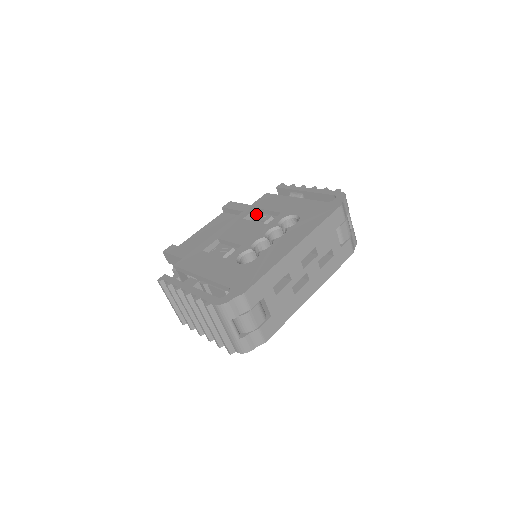
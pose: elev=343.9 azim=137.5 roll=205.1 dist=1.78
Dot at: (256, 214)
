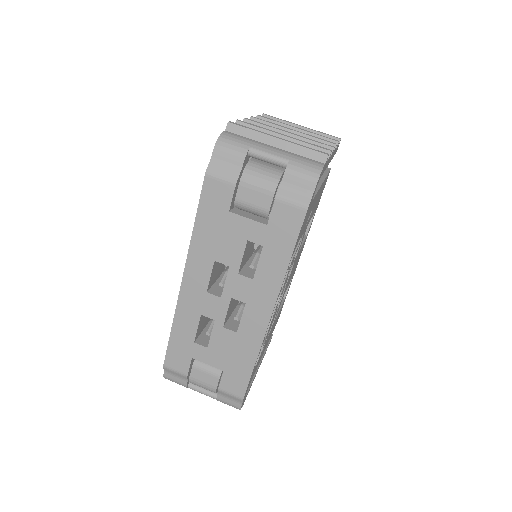
Dot at: occluded
